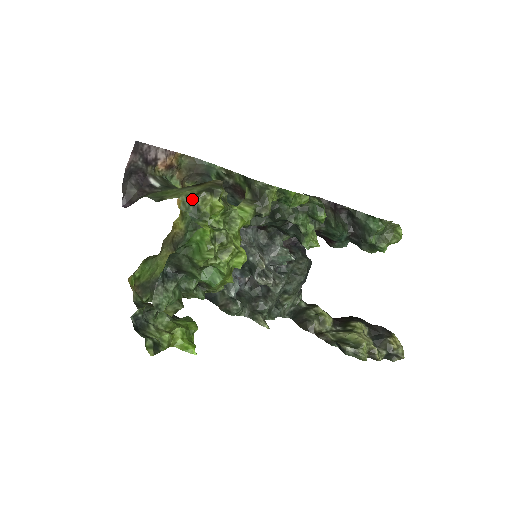
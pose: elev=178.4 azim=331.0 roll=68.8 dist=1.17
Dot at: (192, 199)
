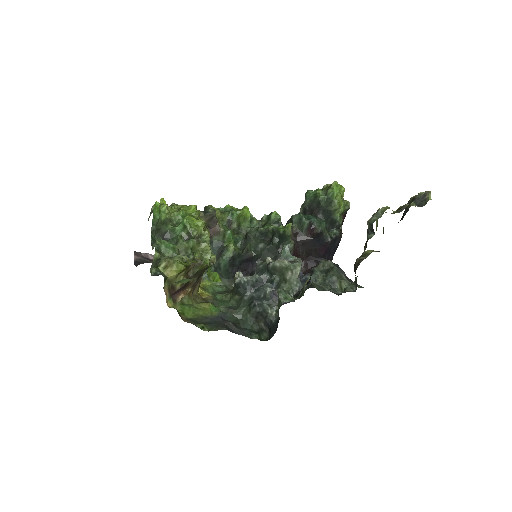
Dot at: (150, 213)
